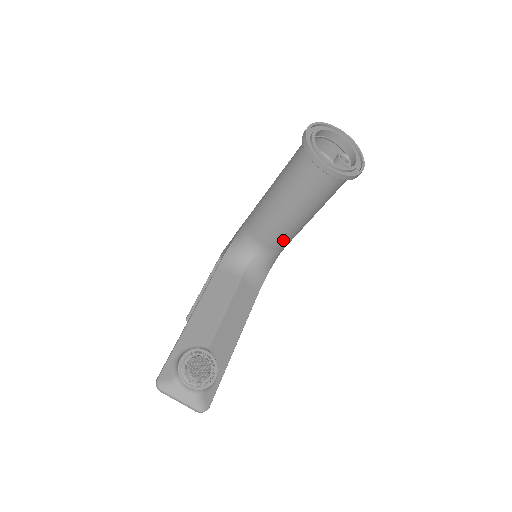
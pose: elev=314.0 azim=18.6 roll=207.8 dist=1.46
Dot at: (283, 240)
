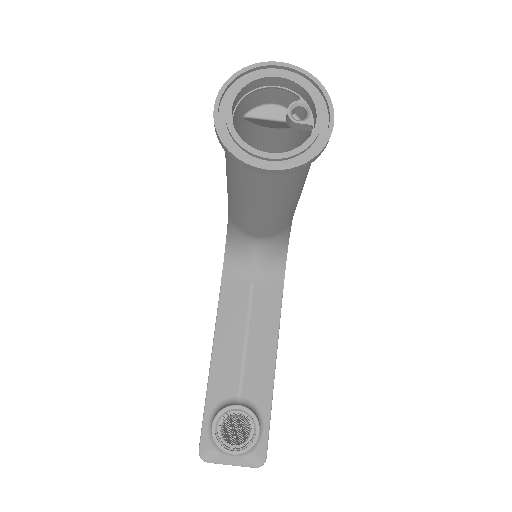
Dot at: (280, 226)
